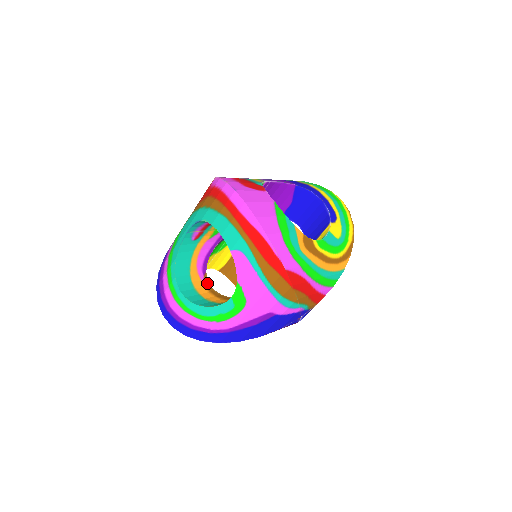
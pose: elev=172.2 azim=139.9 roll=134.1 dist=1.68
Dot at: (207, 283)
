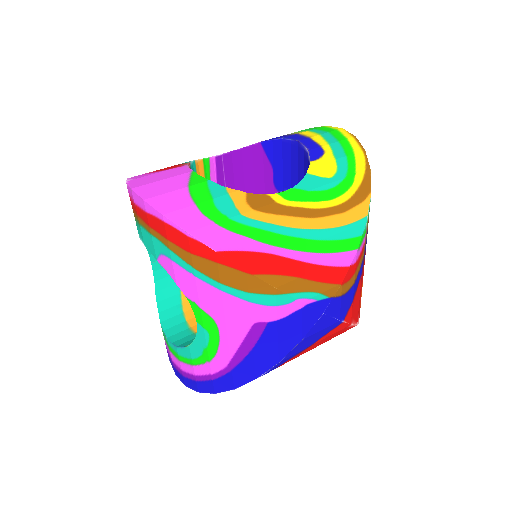
Dot at: occluded
